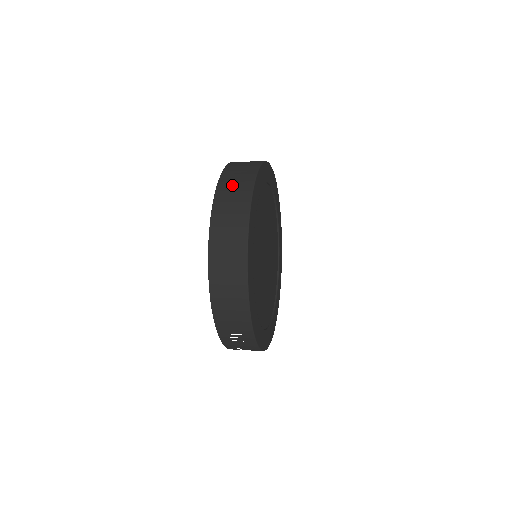
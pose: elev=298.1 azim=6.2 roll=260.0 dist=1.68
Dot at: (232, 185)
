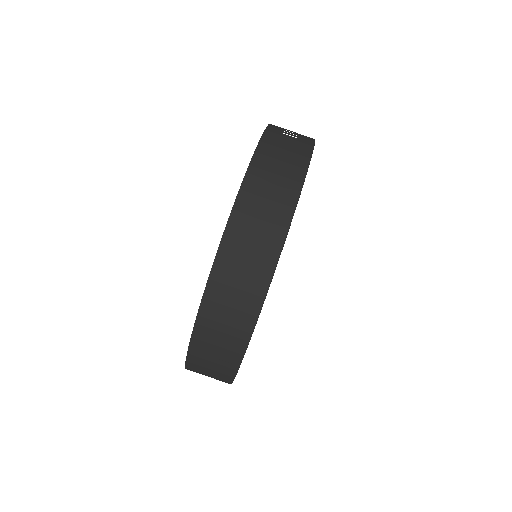
Dot at: (239, 265)
